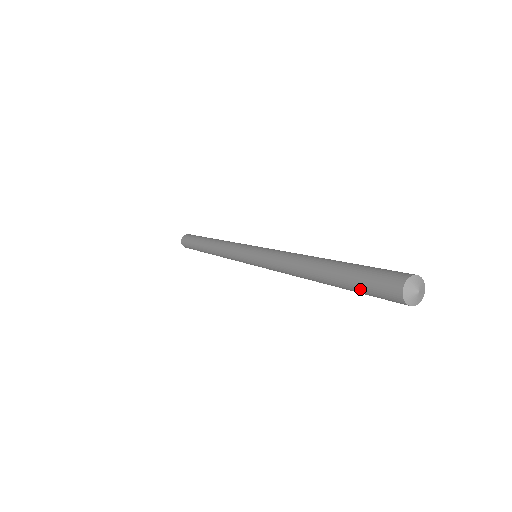
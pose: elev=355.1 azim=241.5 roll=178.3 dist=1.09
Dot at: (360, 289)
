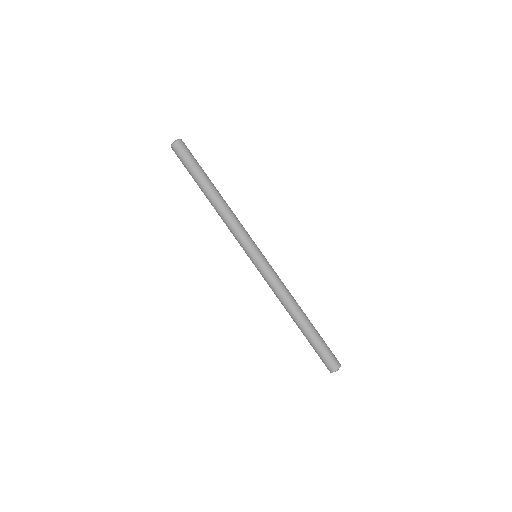
Dot at: (317, 351)
